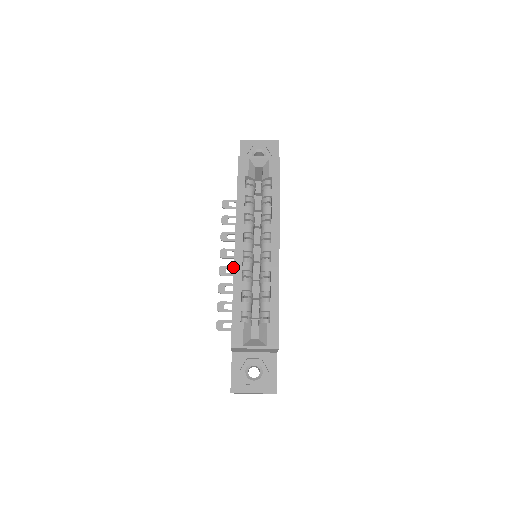
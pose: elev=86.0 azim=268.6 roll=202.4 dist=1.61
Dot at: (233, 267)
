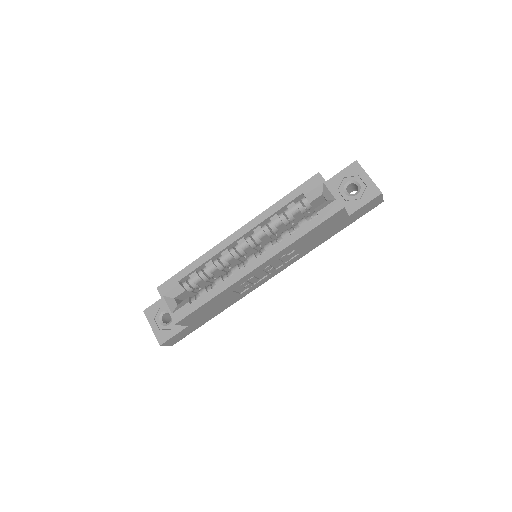
Dot at: occluded
